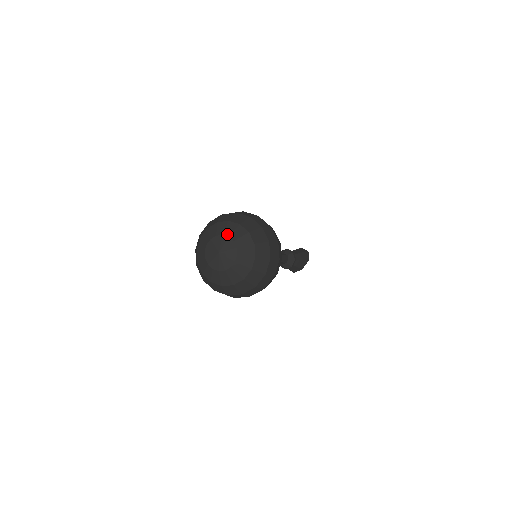
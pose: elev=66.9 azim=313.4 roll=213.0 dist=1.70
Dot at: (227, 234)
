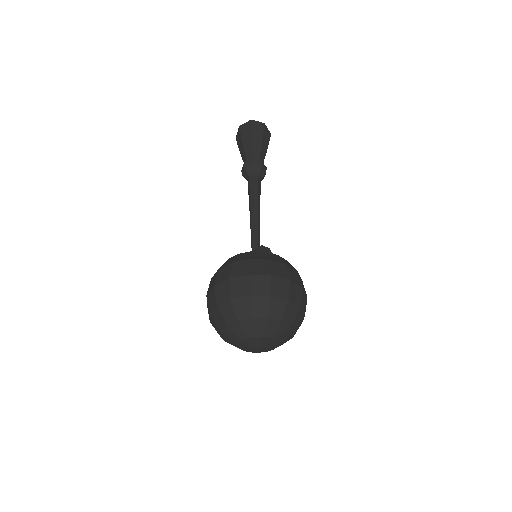
Dot at: (275, 338)
